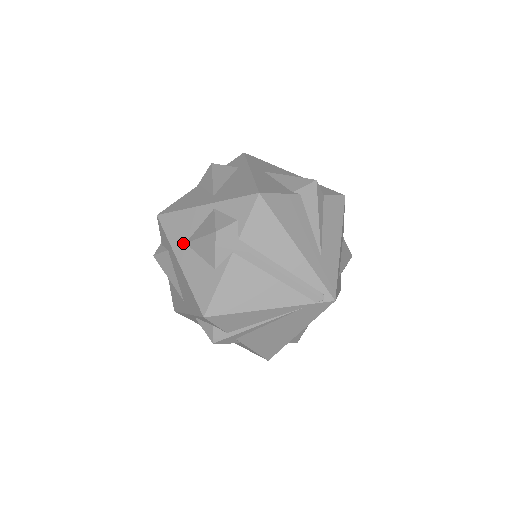
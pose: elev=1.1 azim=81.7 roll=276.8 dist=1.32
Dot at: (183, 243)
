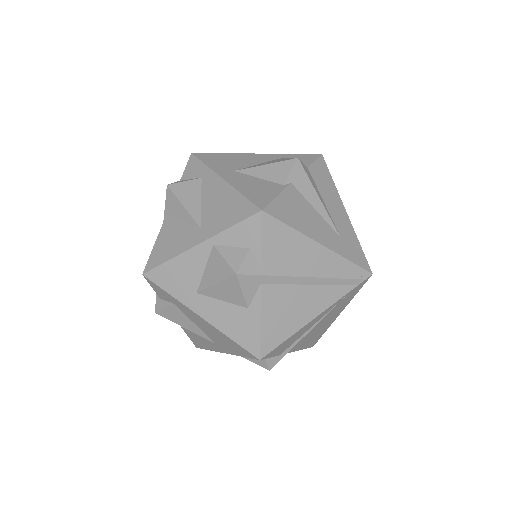
Dot at: (193, 294)
